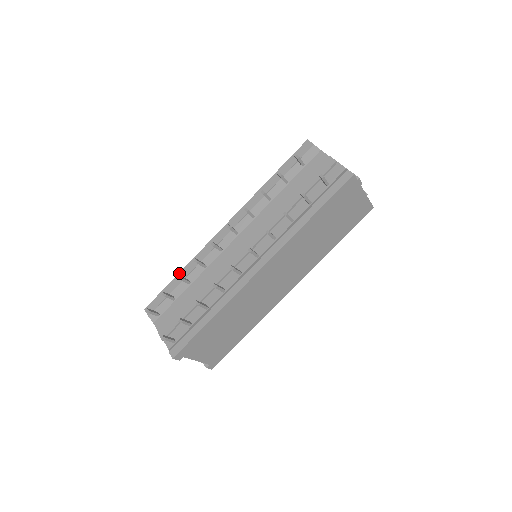
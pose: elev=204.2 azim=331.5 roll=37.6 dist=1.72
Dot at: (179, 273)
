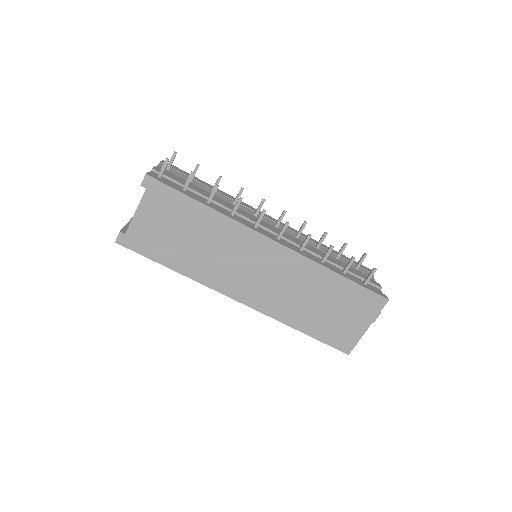
Dot at: (213, 186)
